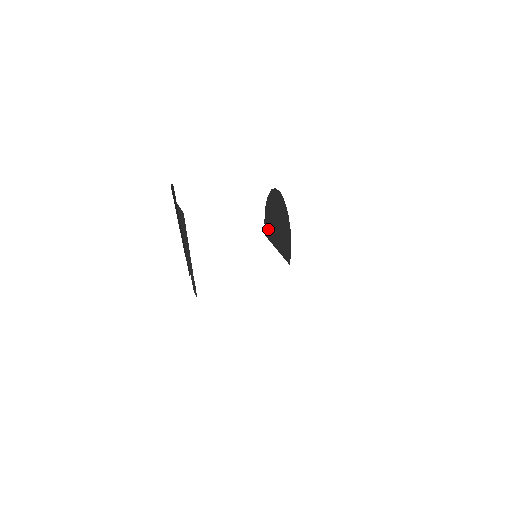
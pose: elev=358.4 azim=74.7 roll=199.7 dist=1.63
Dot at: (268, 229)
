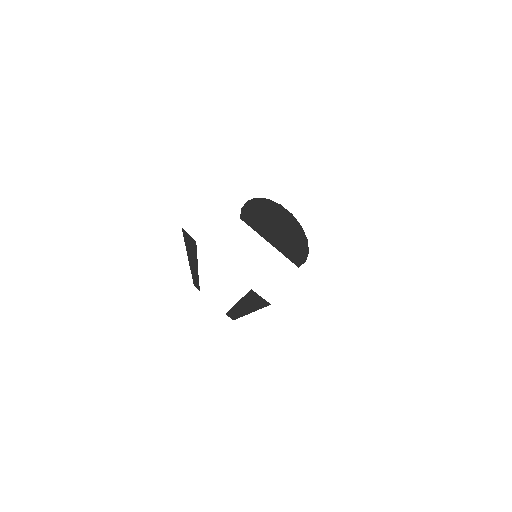
Dot at: (251, 220)
